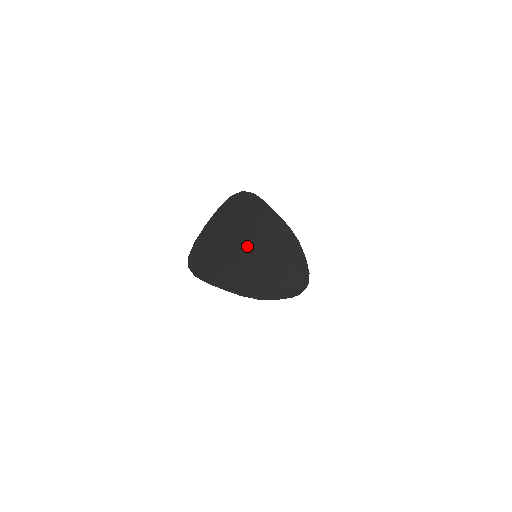
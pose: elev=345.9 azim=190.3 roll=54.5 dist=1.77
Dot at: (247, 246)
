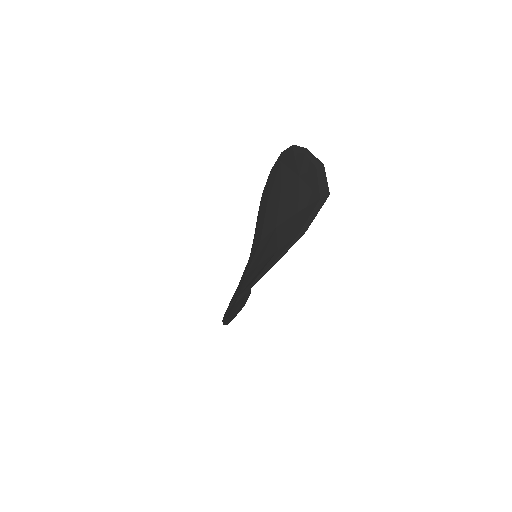
Dot at: occluded
